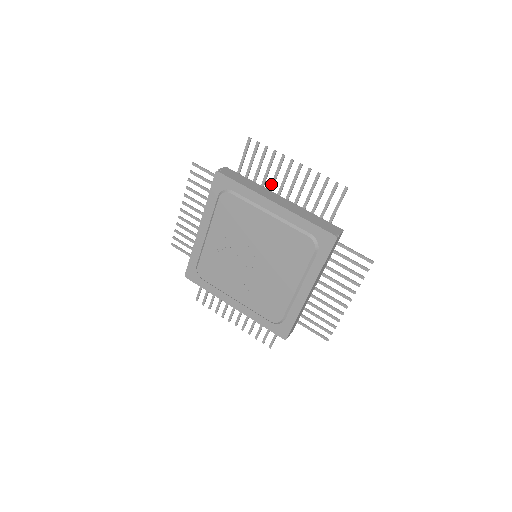
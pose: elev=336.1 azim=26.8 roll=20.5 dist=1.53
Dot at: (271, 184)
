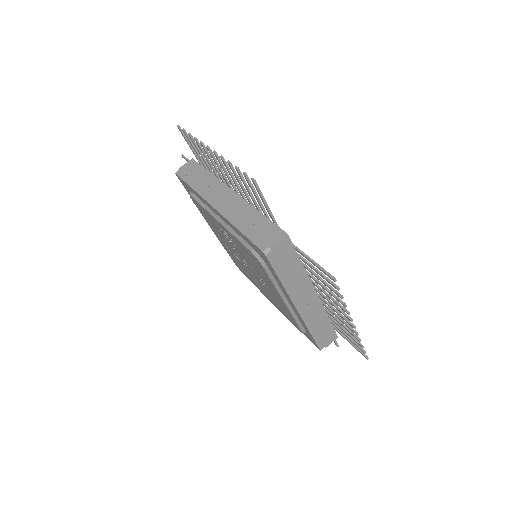
Dot at: (317, 286)
